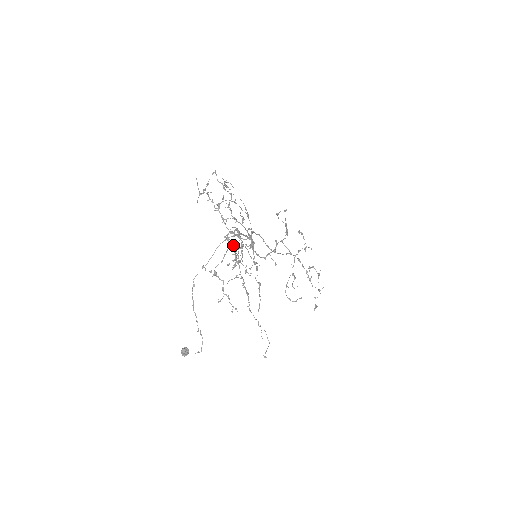
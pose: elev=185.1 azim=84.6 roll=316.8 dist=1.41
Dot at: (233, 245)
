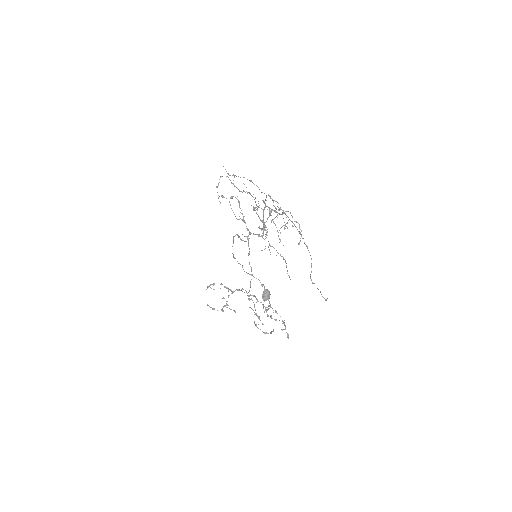
Dot at: occluded
